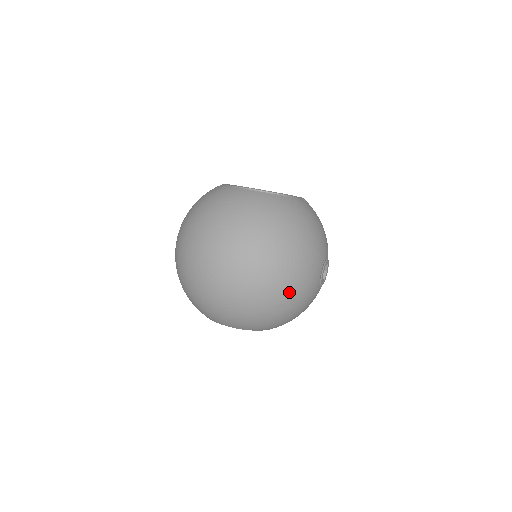
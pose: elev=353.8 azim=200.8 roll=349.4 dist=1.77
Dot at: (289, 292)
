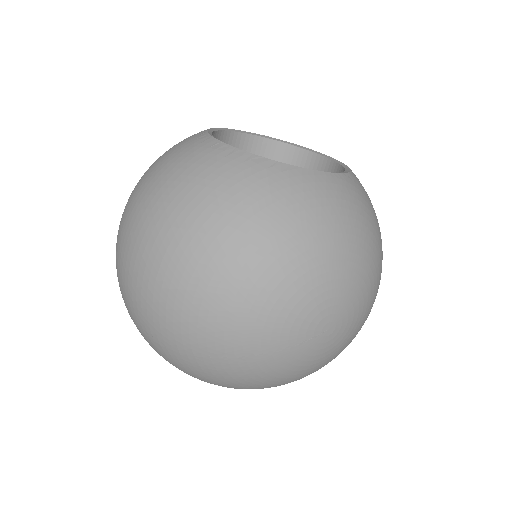
Dot at: occluded
